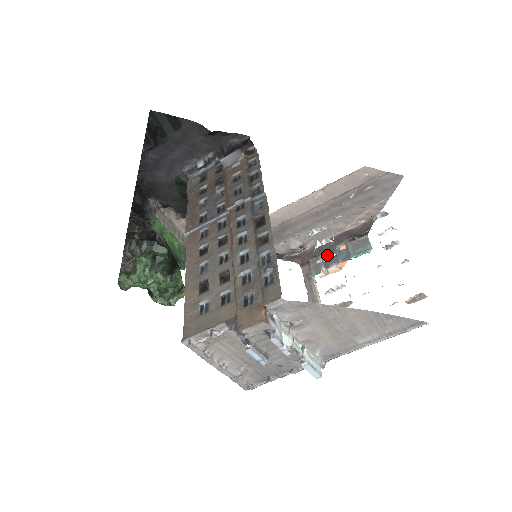
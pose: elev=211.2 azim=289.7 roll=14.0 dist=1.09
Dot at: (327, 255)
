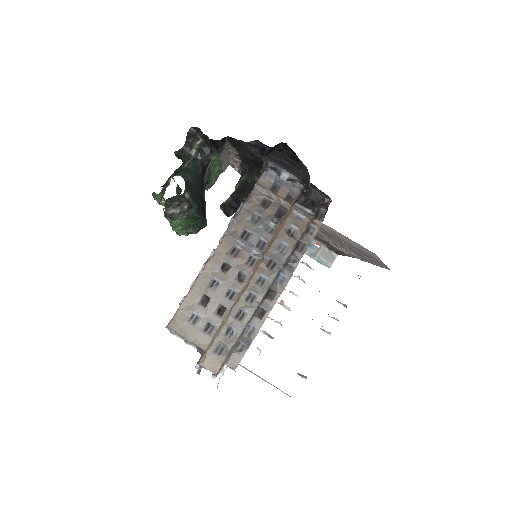
Dot at: (293, 293)
